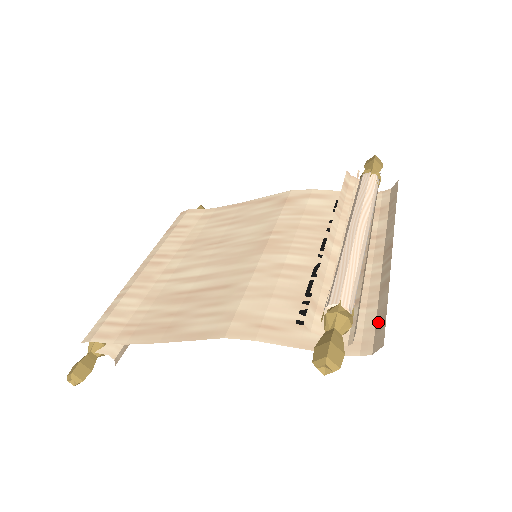
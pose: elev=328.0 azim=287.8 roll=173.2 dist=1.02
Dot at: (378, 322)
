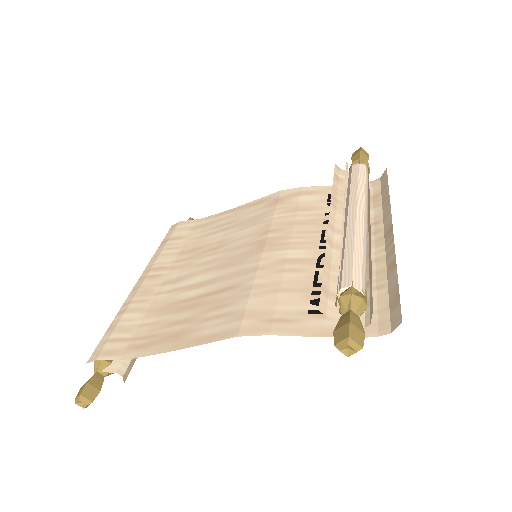
Dot at: (391, 301)
